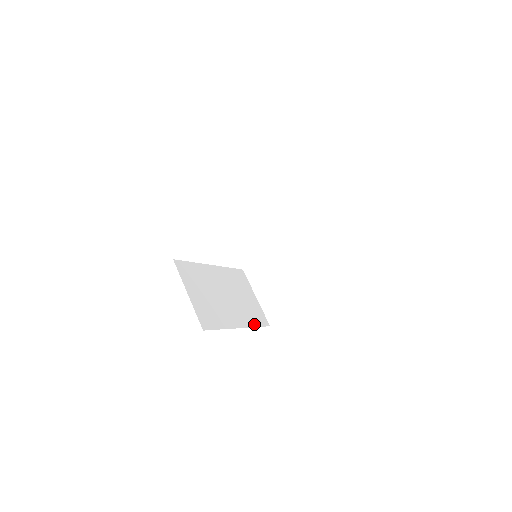
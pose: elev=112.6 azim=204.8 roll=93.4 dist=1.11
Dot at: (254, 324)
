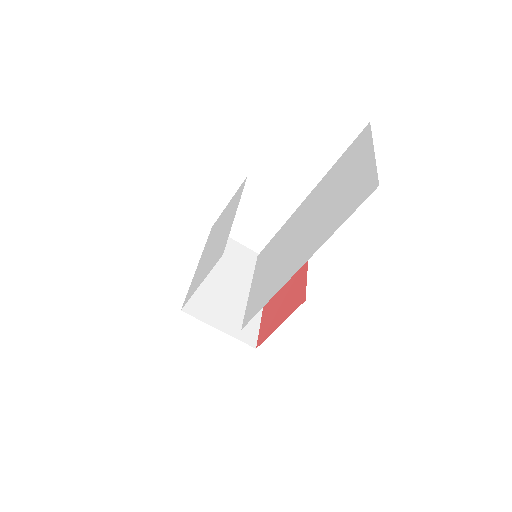
Dot at: occluded
